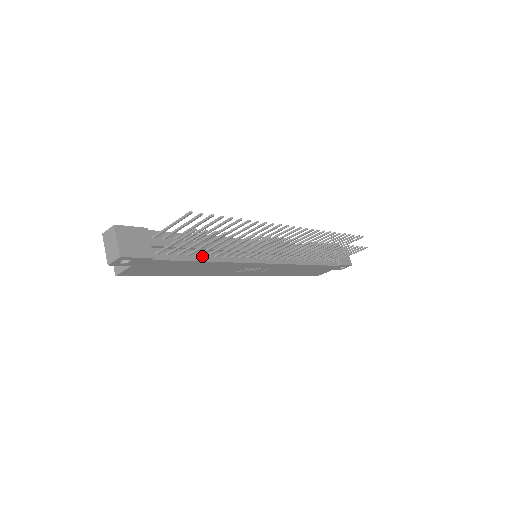
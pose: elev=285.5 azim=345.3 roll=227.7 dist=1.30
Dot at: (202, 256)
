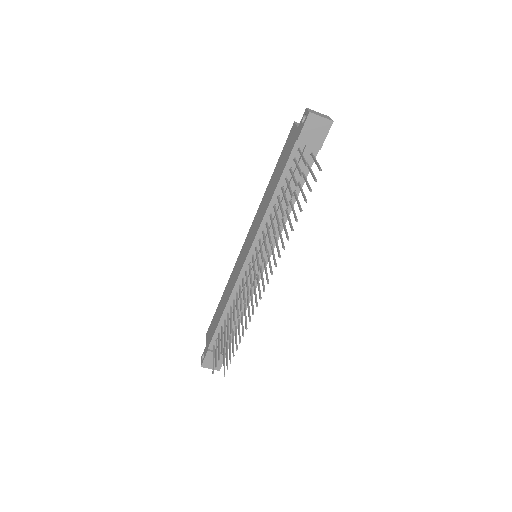
Dot at: (237, 321)
